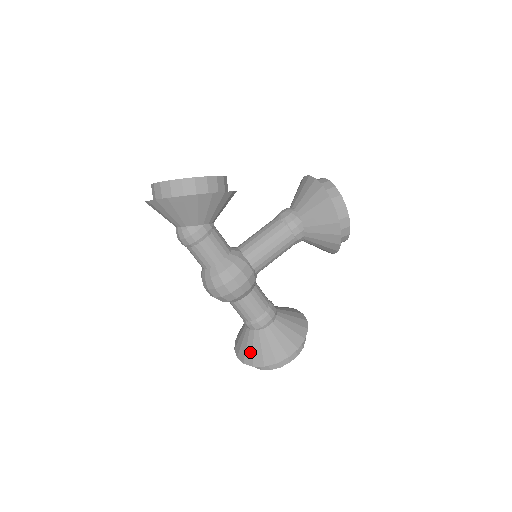
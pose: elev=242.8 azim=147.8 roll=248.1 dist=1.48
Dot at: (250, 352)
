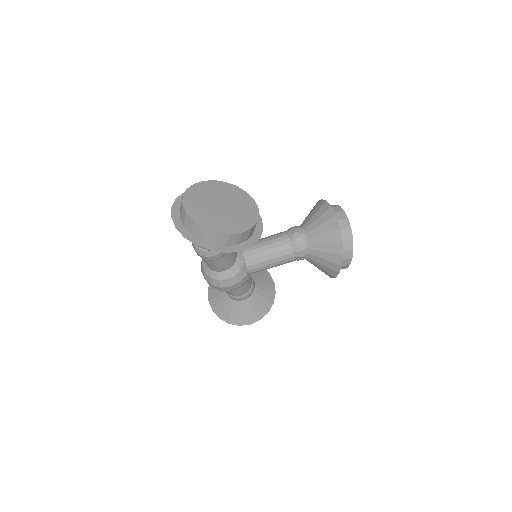
Dot at: (221, 308)
